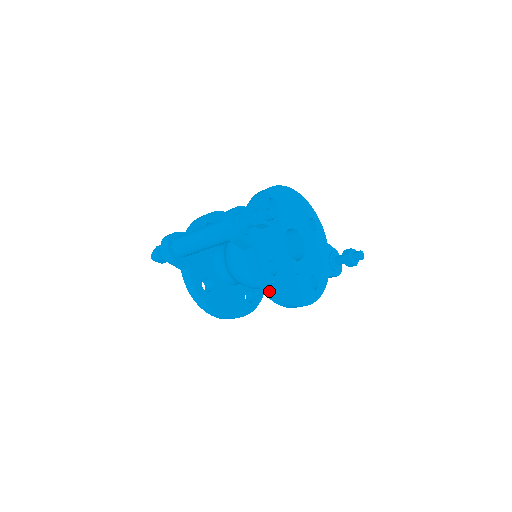
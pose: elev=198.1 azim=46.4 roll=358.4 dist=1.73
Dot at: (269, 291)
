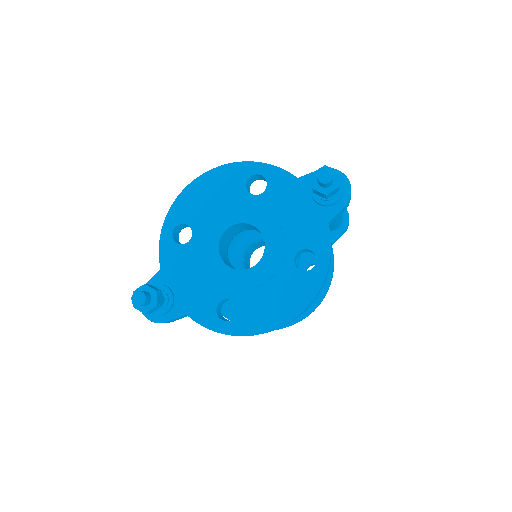
Dot at: occluded
